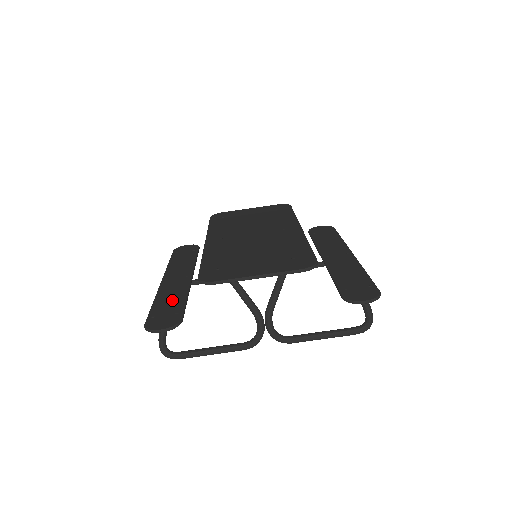
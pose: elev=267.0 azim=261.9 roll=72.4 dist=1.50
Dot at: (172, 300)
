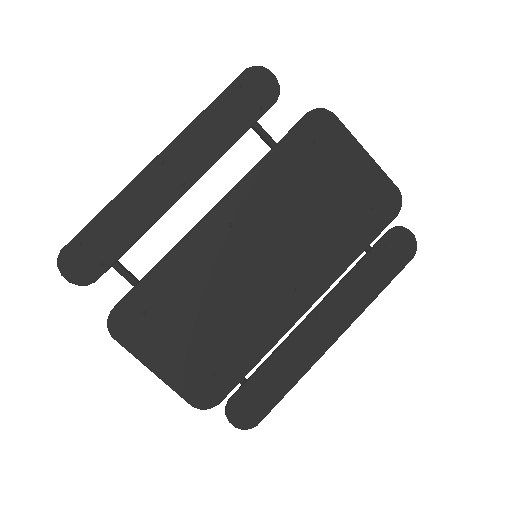
Dot at: (122, 228)
